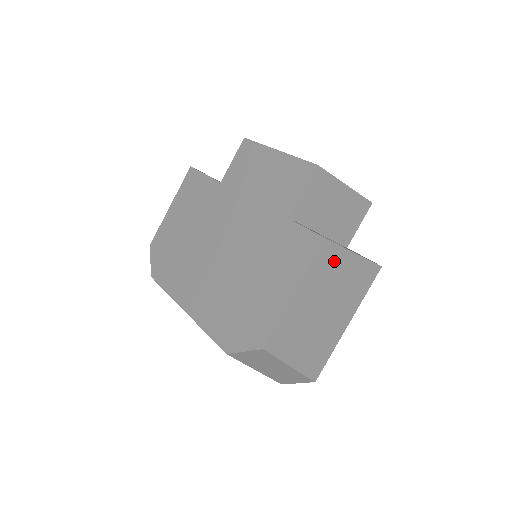
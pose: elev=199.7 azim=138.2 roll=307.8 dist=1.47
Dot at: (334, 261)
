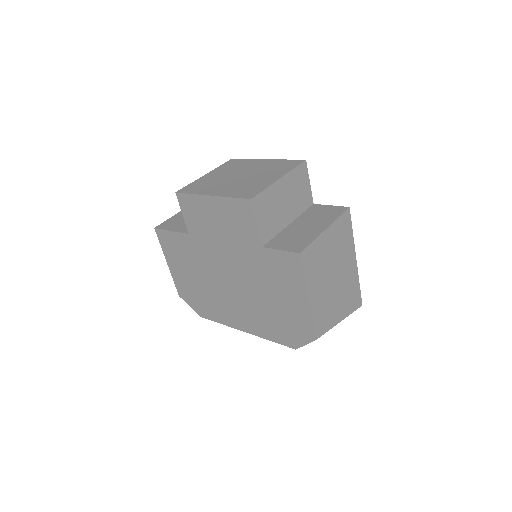
Dot at: (317, 252)
